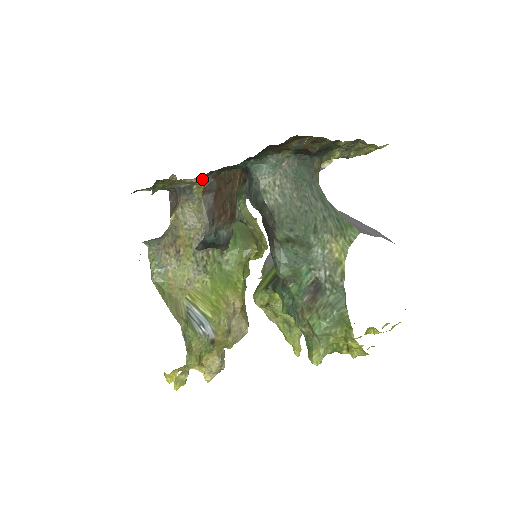
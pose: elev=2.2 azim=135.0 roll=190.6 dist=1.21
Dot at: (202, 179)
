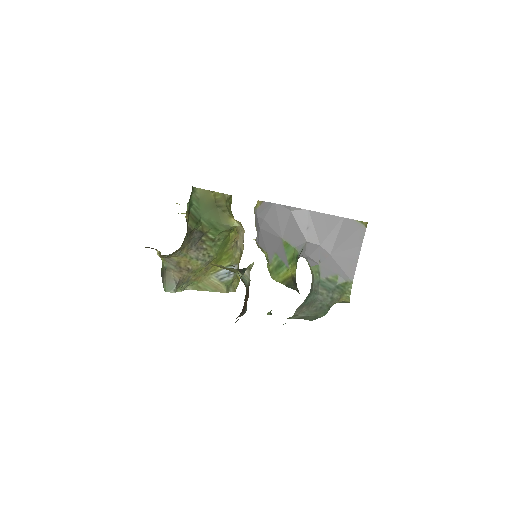
Dot at: occluded
